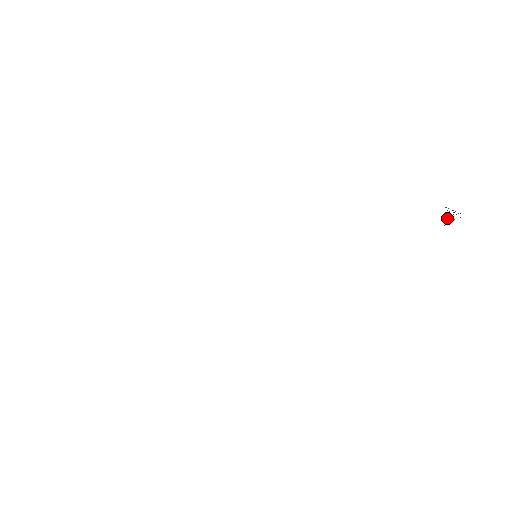
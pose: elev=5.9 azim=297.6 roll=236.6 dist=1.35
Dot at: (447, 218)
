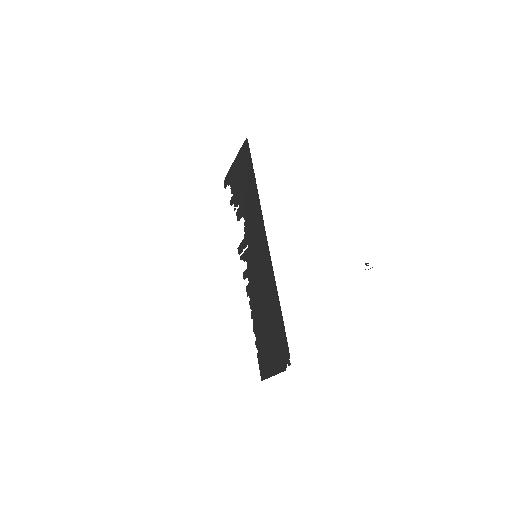
Dot at: (366, 264)
